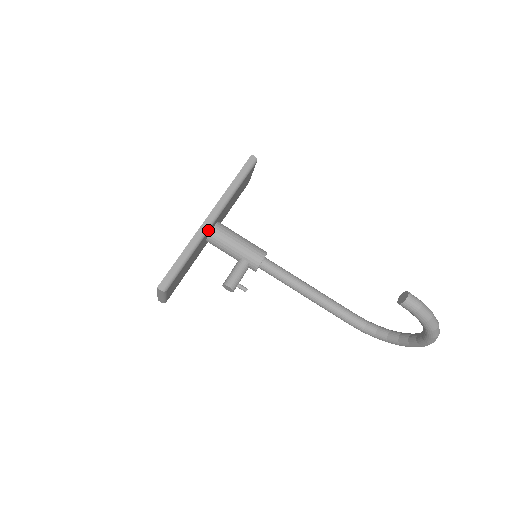
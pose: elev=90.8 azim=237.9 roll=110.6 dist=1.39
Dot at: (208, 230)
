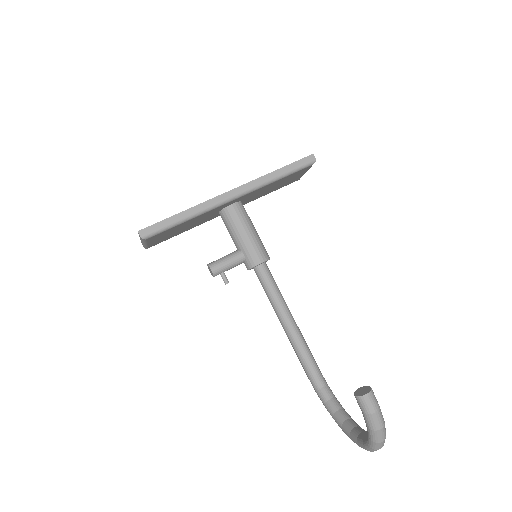
Dot at: (222, 204)
